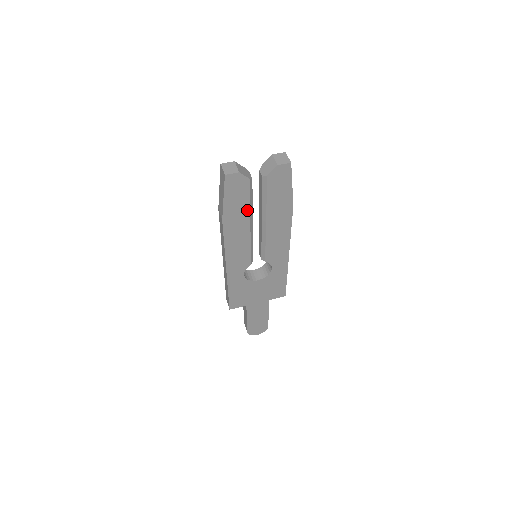
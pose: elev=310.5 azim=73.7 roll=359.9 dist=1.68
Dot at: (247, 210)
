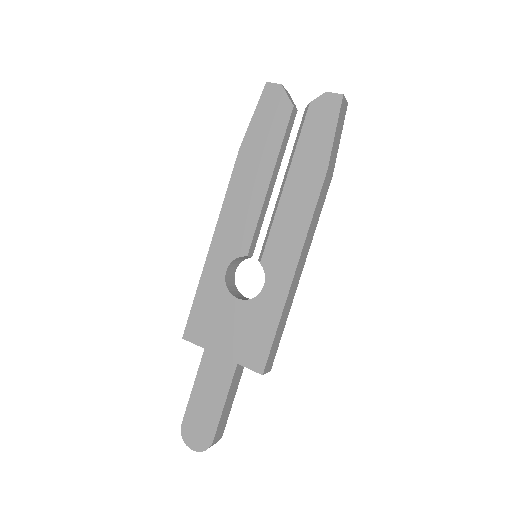
Dot at: (271, 148)
